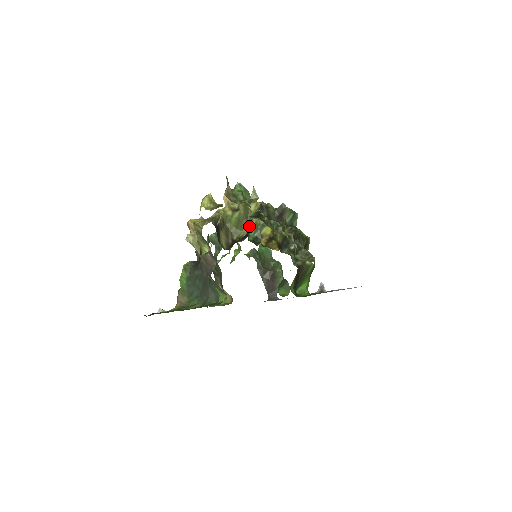
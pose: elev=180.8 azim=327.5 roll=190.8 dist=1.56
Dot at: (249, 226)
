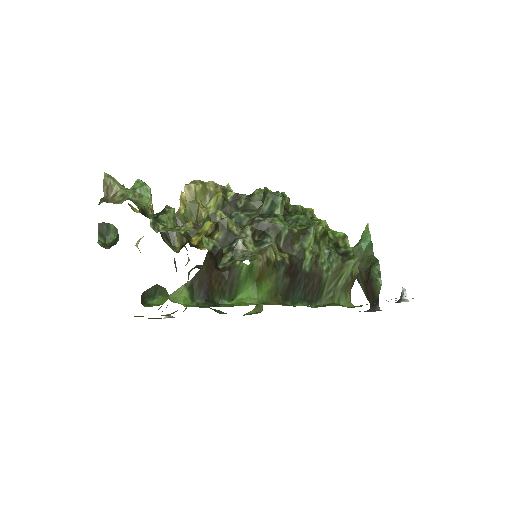
Dot at: (104, 228)
